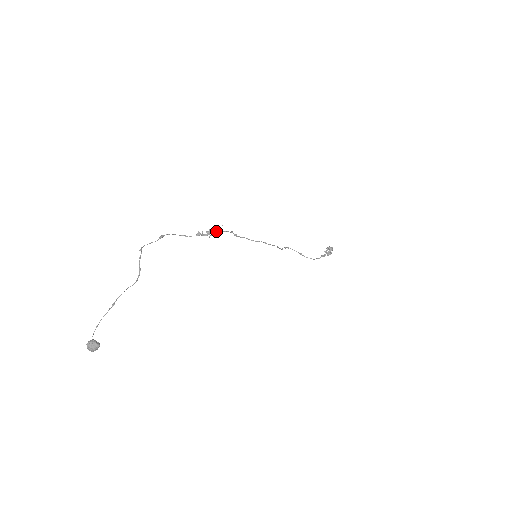
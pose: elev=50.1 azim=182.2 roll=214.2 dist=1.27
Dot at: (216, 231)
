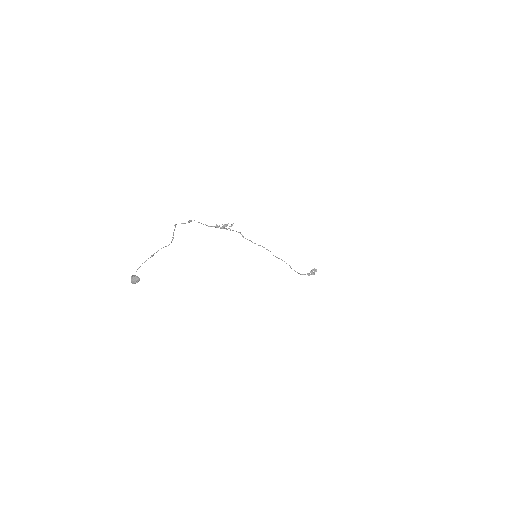
Dot at: (229, 228)
